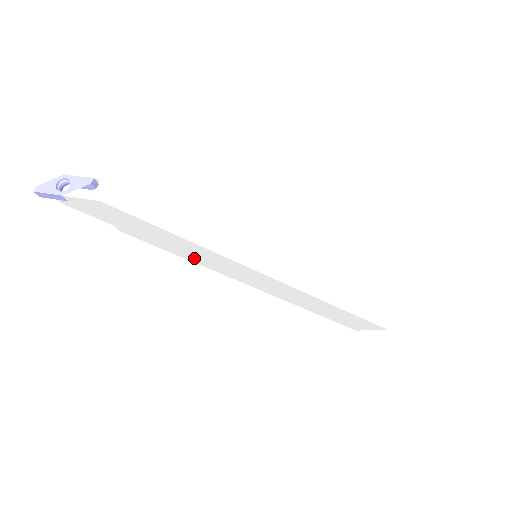
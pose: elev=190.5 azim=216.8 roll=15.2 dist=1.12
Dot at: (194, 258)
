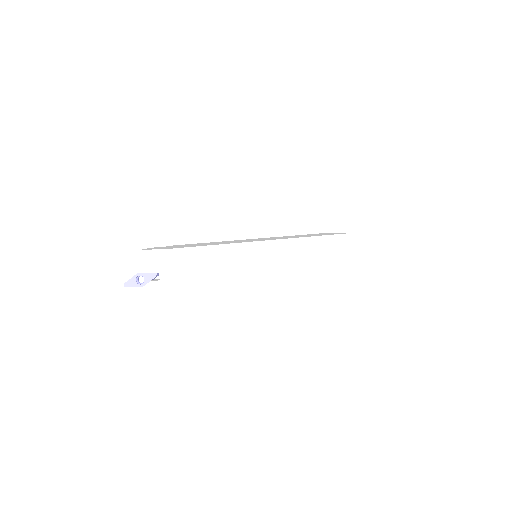
Dot at: occluded
